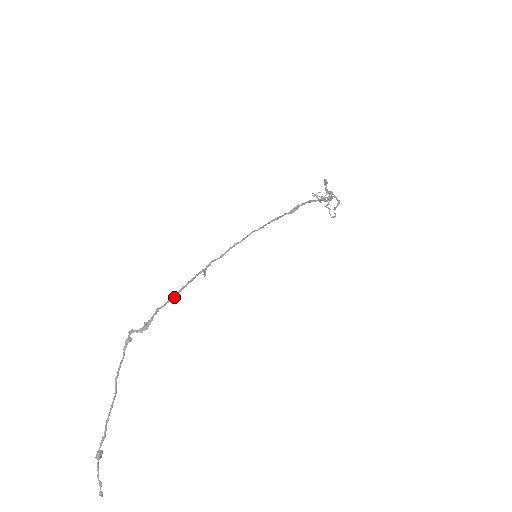
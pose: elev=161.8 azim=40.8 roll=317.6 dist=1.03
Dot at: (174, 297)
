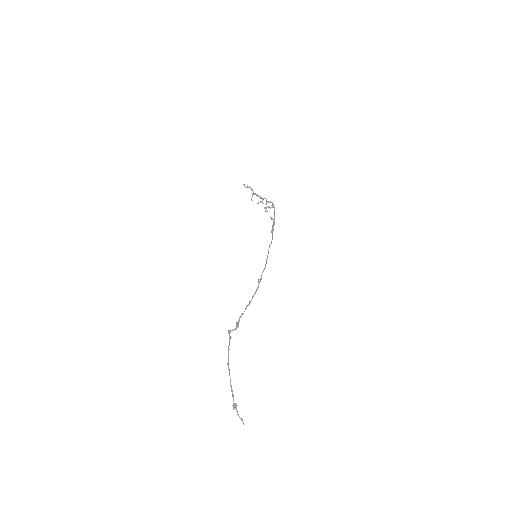
Dot at: occluded
